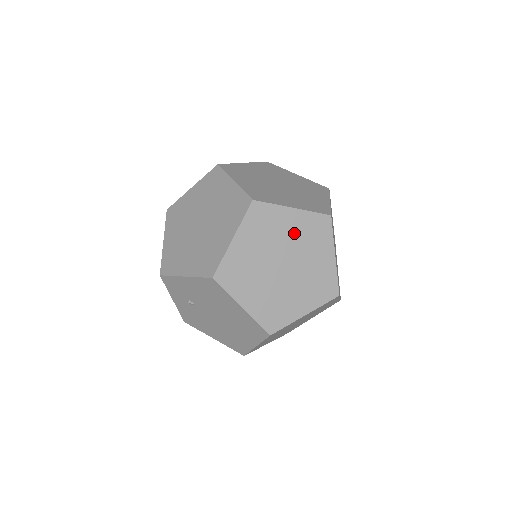
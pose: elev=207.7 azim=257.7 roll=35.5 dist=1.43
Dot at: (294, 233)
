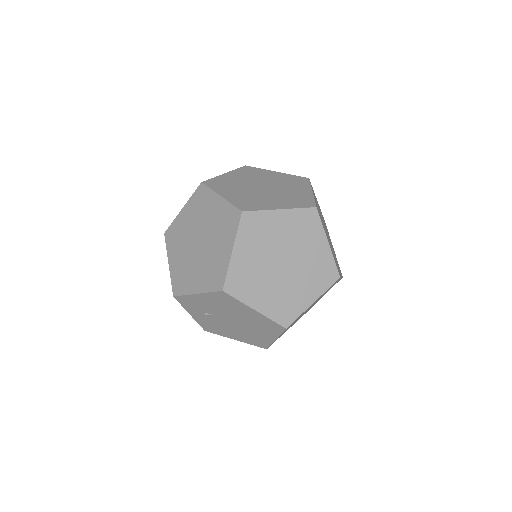
Dot at: (286, 232)
